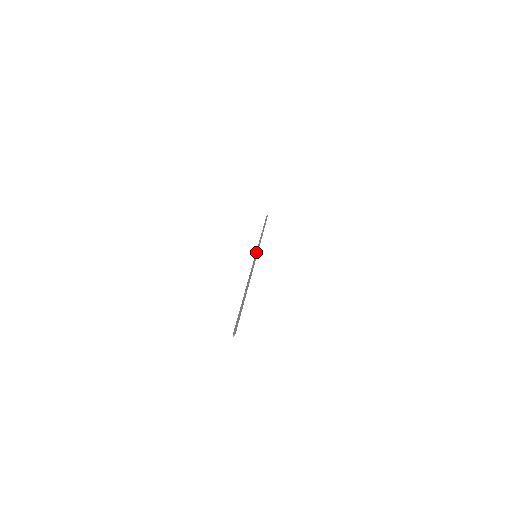
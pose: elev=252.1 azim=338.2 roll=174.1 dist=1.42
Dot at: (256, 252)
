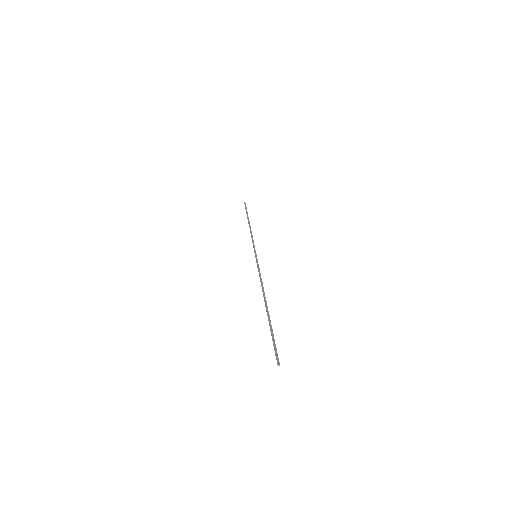
Dot at: (255, 251)
